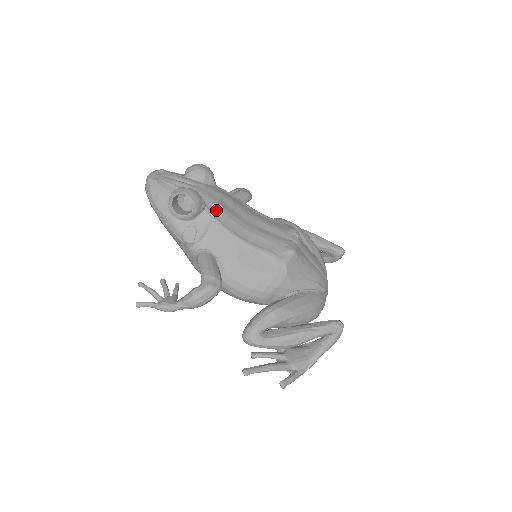
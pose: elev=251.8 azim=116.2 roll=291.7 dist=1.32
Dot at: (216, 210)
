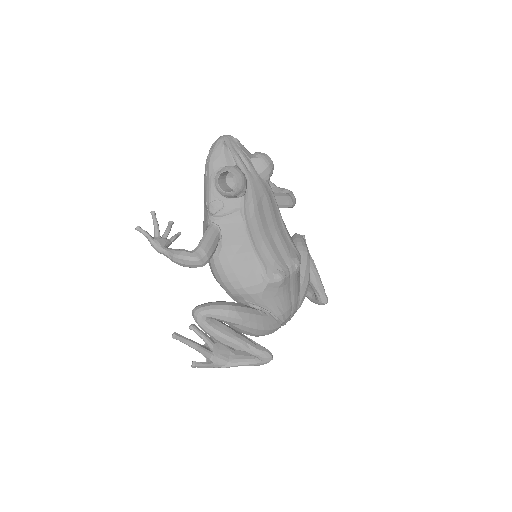
Dot at: (250, 204)
